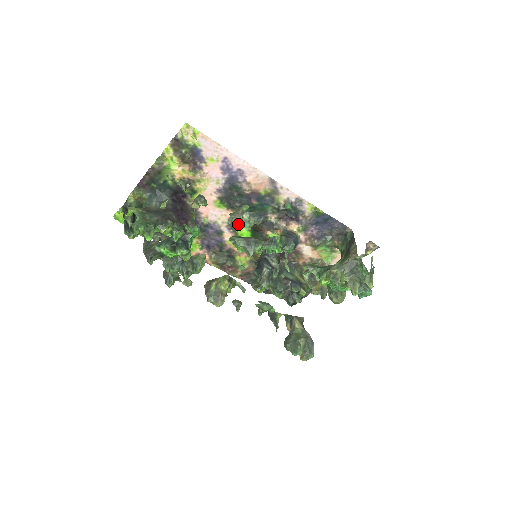
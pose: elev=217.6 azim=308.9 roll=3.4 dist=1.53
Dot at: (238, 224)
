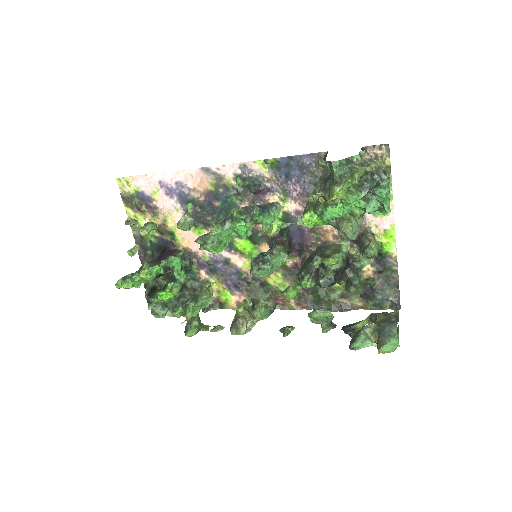
Dot at: (184, 223)
